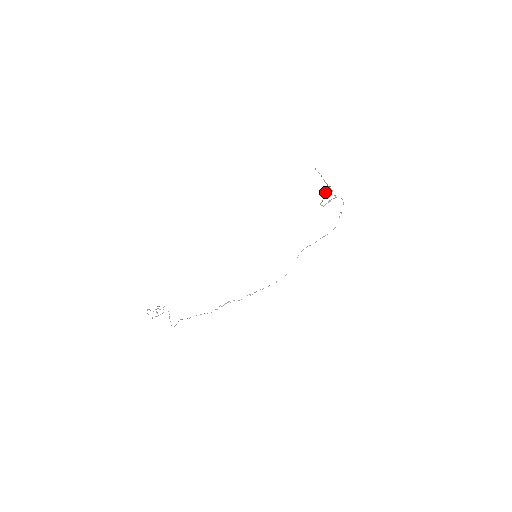
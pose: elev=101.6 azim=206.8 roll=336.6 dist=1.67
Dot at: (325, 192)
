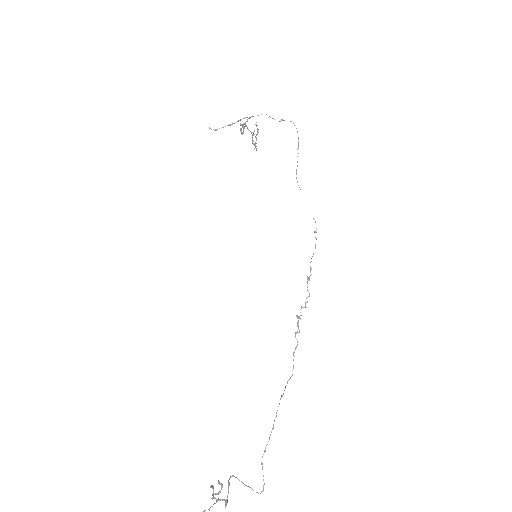
Dot at: (245, 124)
